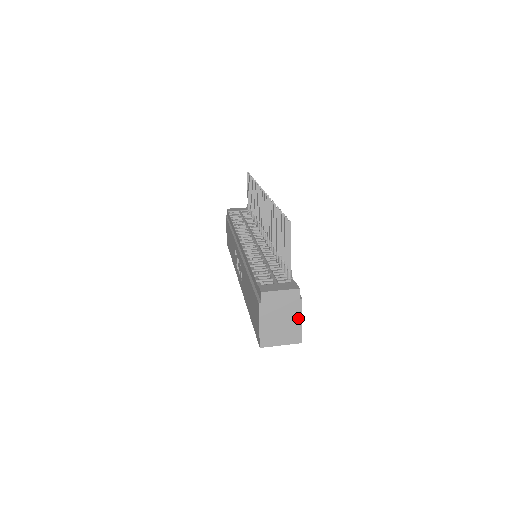
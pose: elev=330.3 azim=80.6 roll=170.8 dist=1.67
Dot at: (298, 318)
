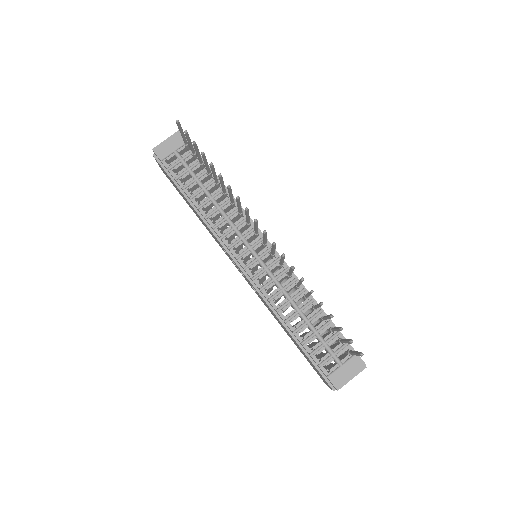
Dot at: occluded
